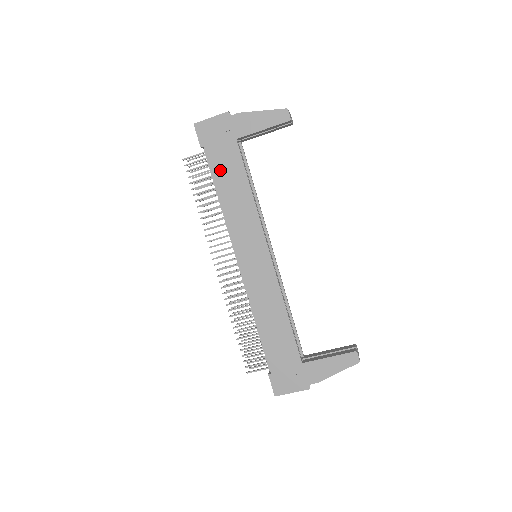
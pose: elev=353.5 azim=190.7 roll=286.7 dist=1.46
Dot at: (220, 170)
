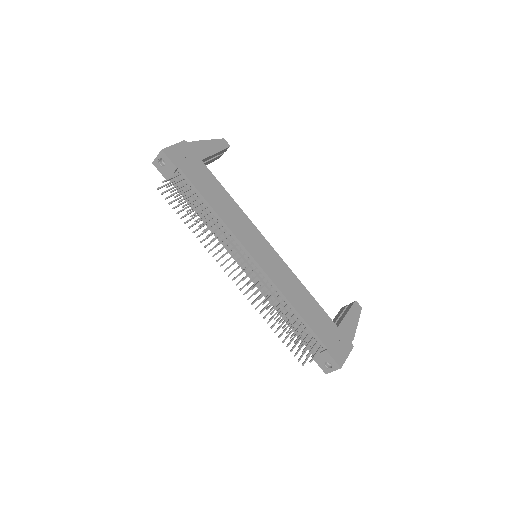
Dot at: (202, 185)
